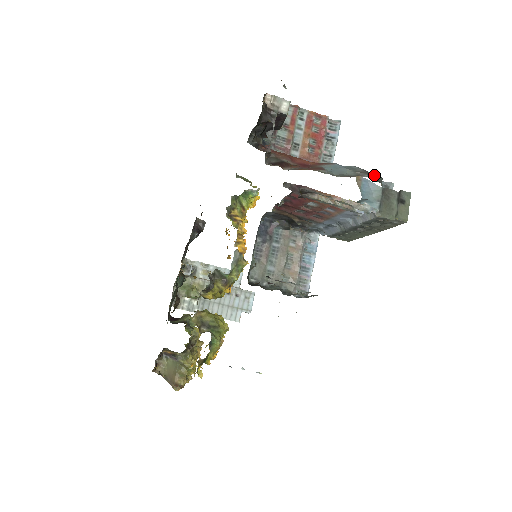
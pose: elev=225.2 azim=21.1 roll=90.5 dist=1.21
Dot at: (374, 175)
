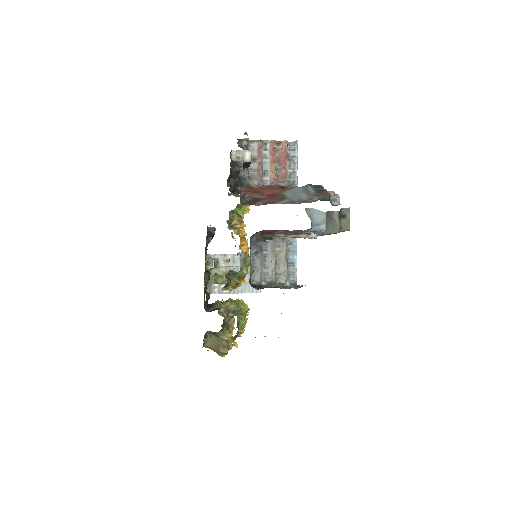
Dot at: (323, 195)
